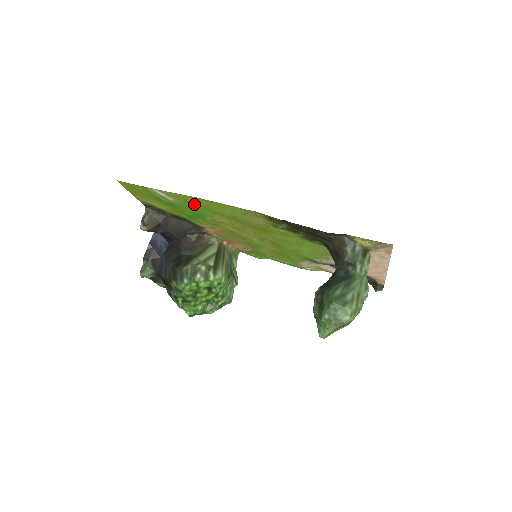
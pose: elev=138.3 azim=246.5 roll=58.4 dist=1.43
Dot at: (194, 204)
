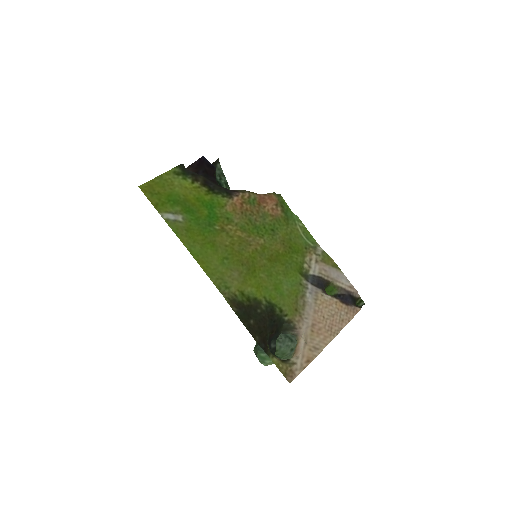
Dot at: (195, 235)
